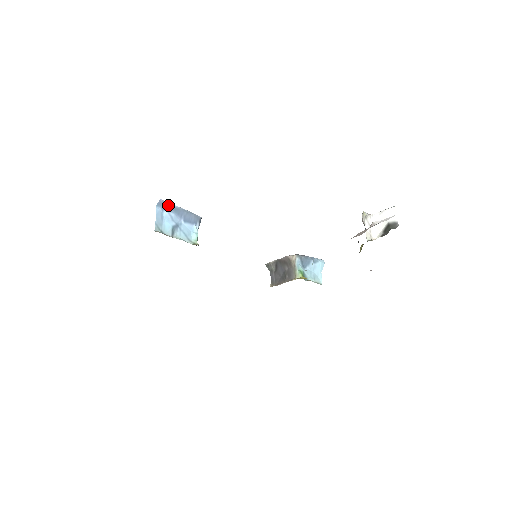
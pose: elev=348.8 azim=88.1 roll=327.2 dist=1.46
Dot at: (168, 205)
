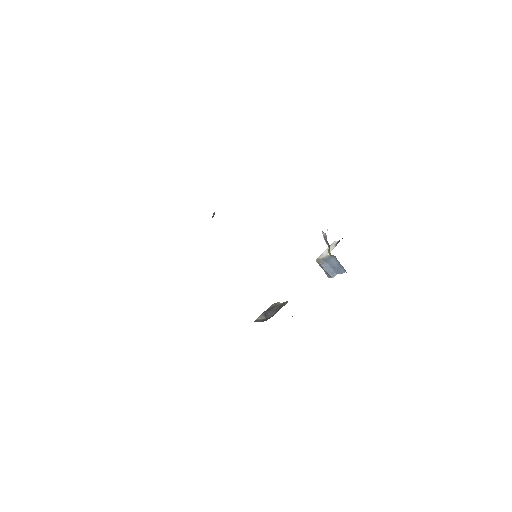
Dot at: occluded
